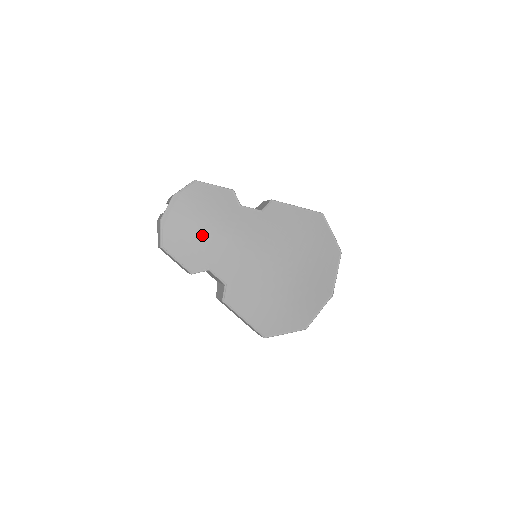
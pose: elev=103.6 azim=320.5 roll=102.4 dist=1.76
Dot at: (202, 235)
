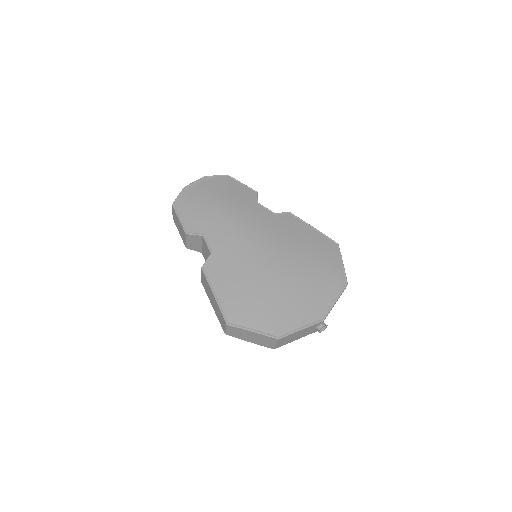
Dot at: (211, 207)
